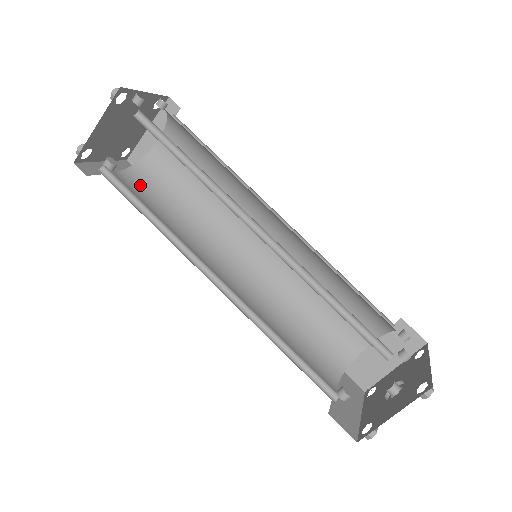
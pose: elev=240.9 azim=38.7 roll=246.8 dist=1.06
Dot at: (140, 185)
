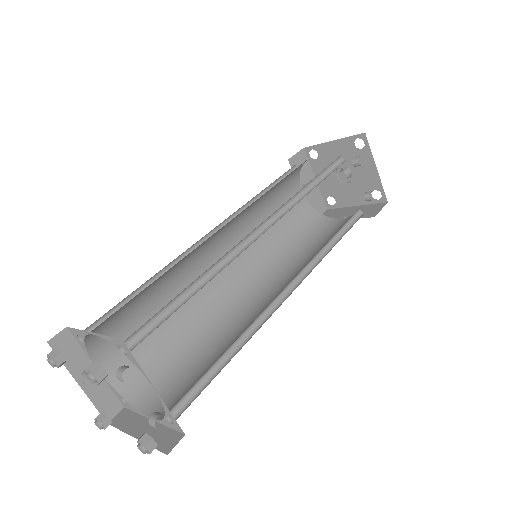
Dot at: occluded
